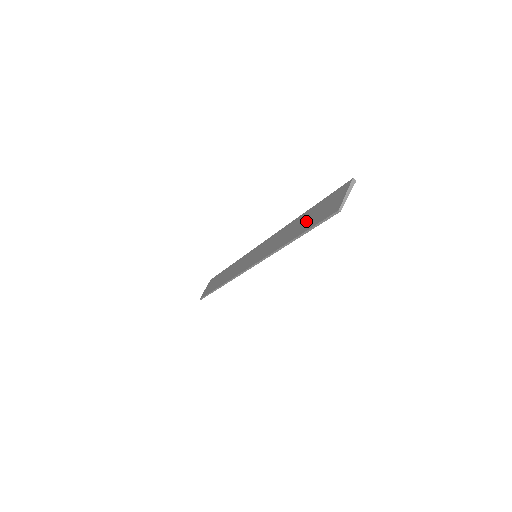
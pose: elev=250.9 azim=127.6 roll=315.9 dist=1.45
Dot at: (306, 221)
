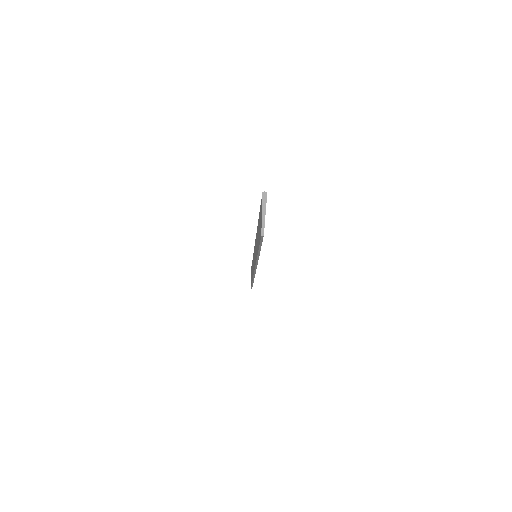
Dot at: (258, 234)
